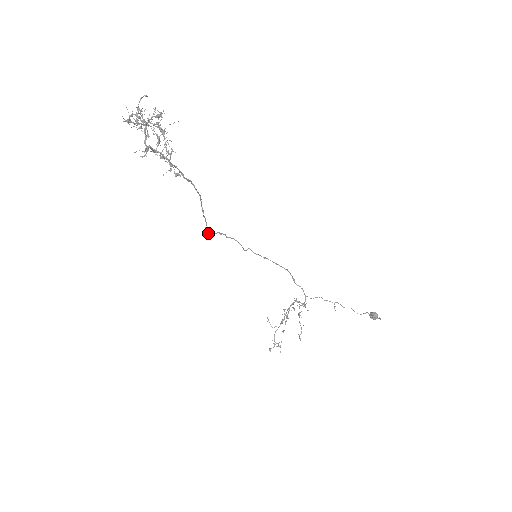
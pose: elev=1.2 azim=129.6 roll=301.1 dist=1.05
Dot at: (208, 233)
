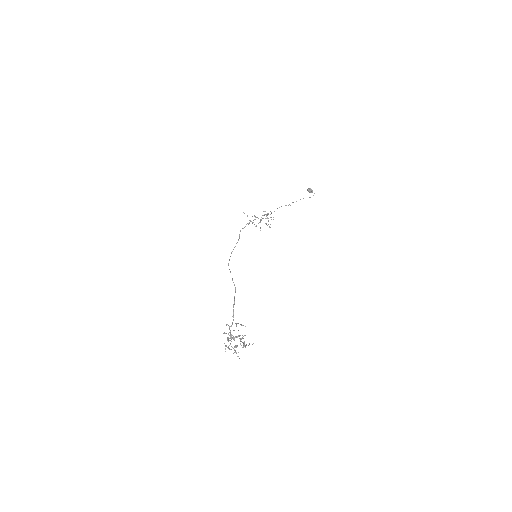
Dot at: (228, 265)
